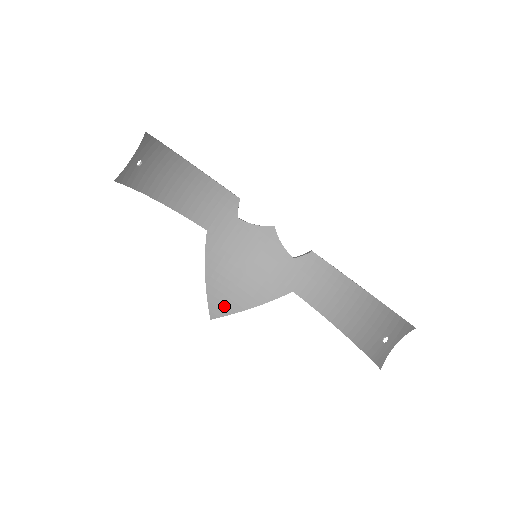
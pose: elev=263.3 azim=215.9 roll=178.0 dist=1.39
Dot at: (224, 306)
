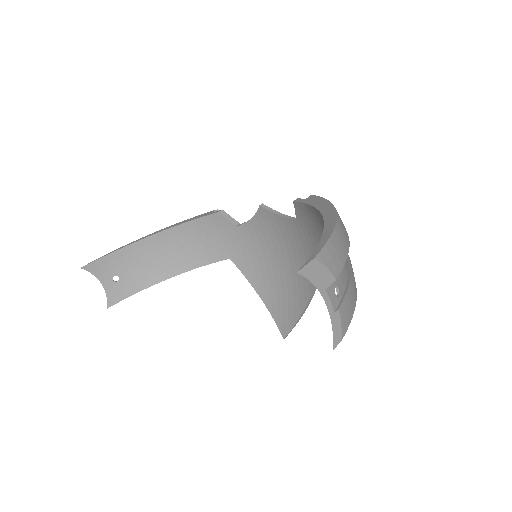
Dot at: (289, 316)
